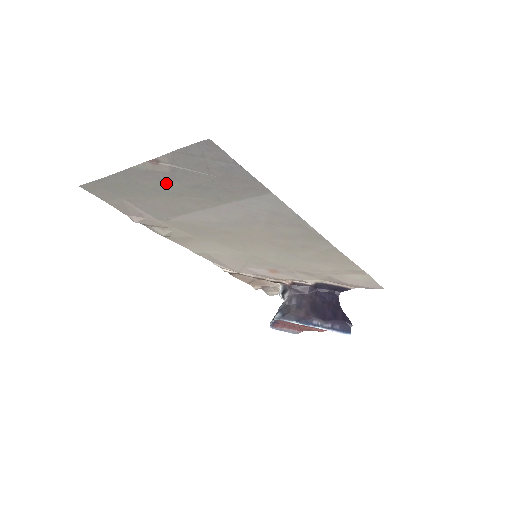
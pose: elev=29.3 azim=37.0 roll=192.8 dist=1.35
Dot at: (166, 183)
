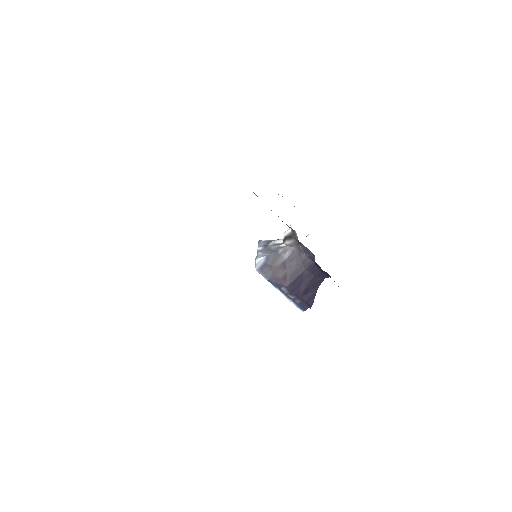
Dot at: occluded
